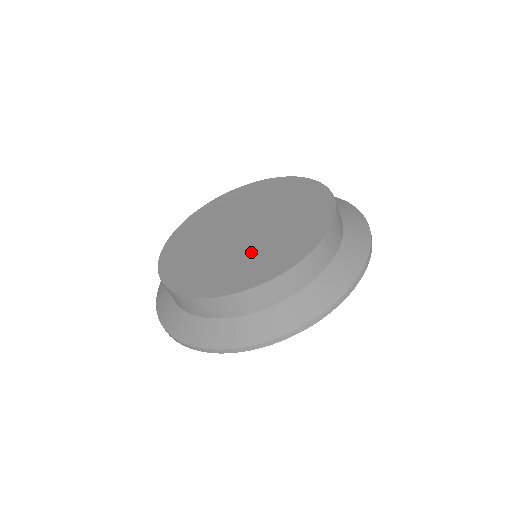
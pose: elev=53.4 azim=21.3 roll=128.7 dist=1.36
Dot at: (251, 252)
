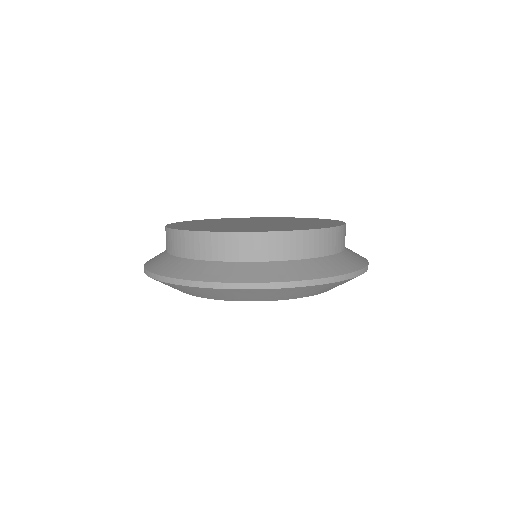
Dot at: (278, 225)
